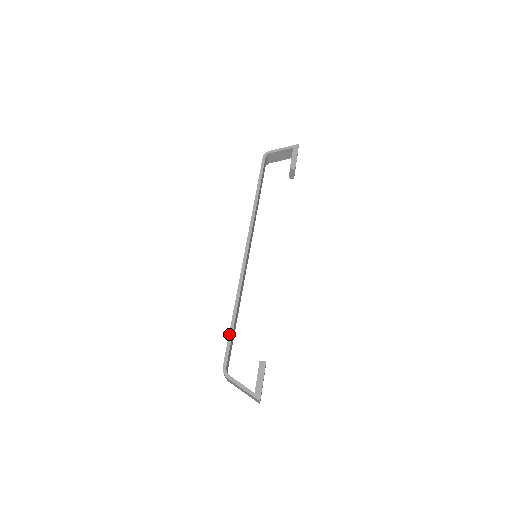
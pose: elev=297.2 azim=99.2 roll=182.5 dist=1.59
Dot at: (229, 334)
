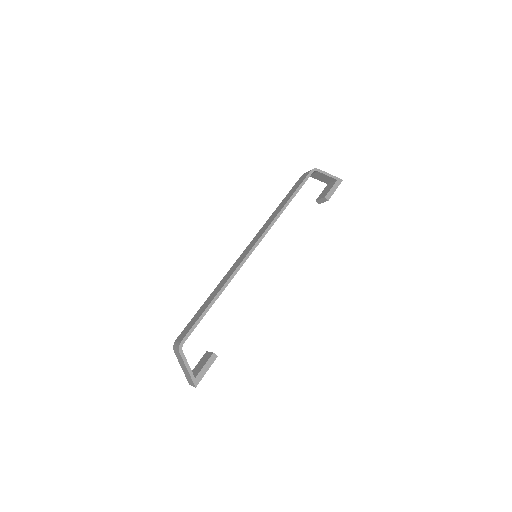
Dot at: (201, 315)
